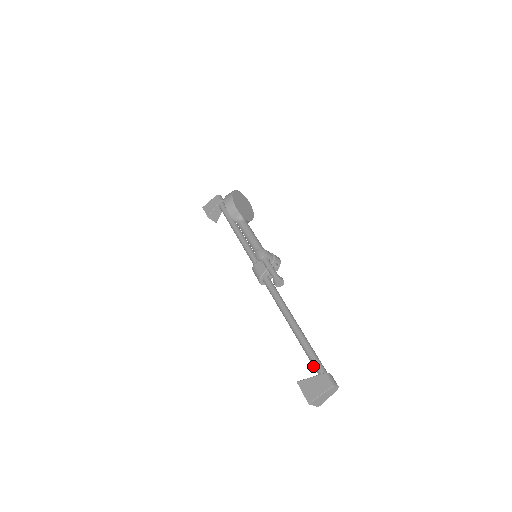
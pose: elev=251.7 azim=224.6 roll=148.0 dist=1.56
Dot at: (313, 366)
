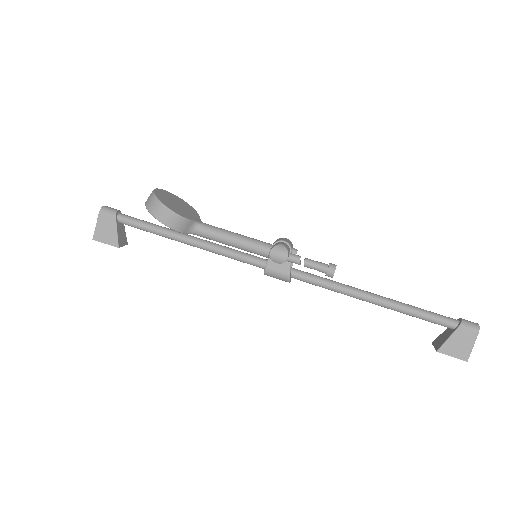
Dot at: occluded
